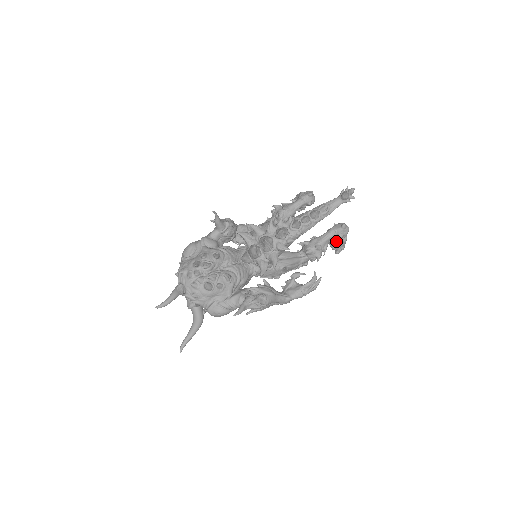
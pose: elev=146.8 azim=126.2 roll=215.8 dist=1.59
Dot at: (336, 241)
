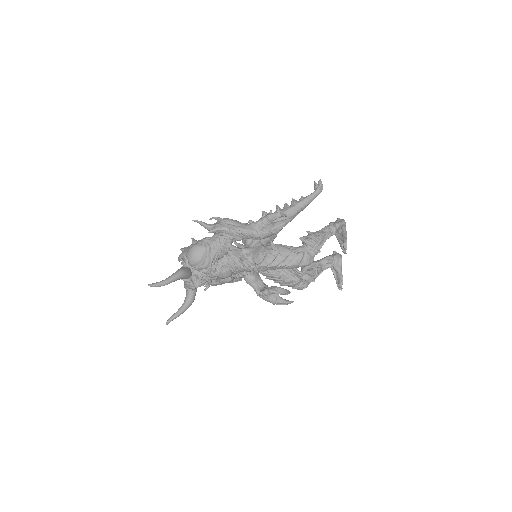
Dot at: (338, 235)
